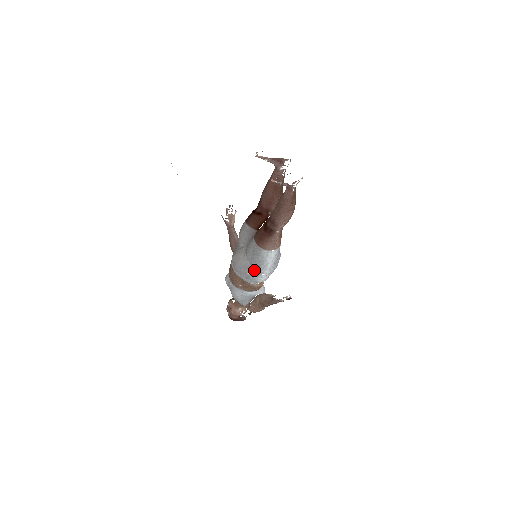
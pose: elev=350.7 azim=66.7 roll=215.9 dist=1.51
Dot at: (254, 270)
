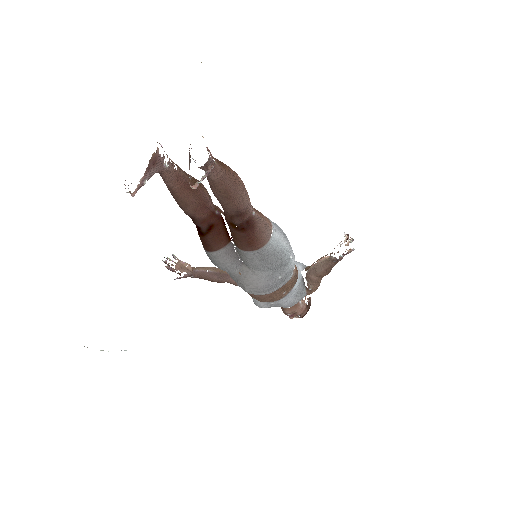
Dot at: (280, 268)
